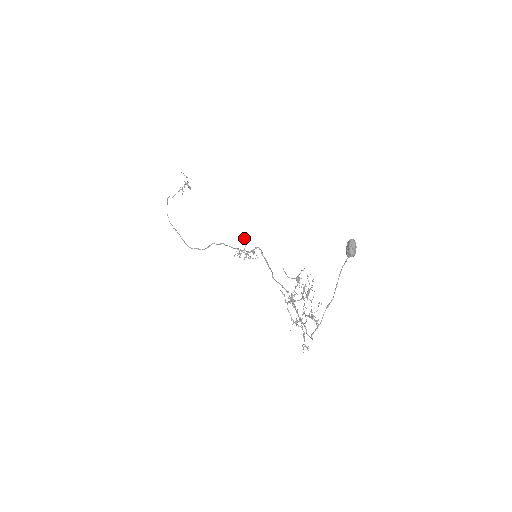
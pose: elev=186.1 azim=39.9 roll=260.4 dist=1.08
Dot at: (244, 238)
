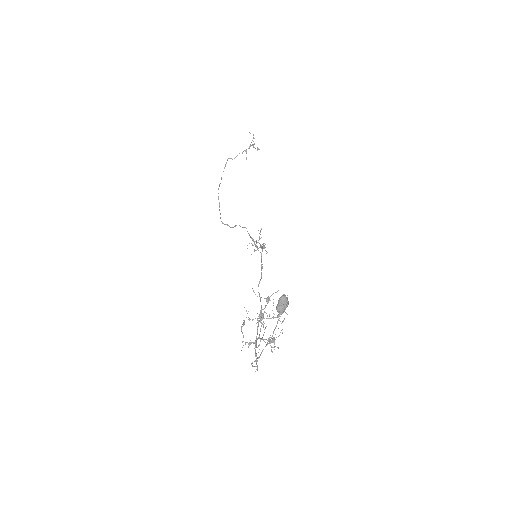
Dot at: (261, 229)
